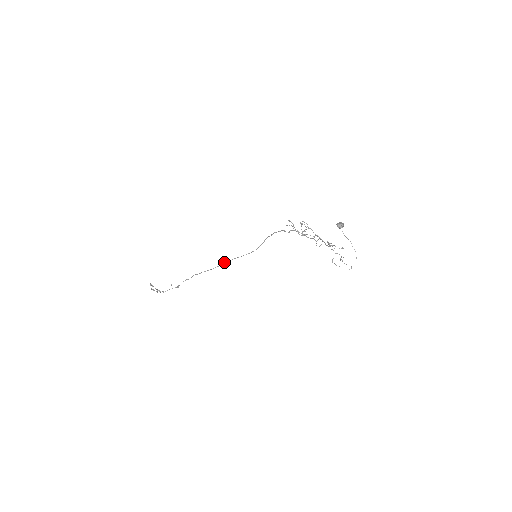
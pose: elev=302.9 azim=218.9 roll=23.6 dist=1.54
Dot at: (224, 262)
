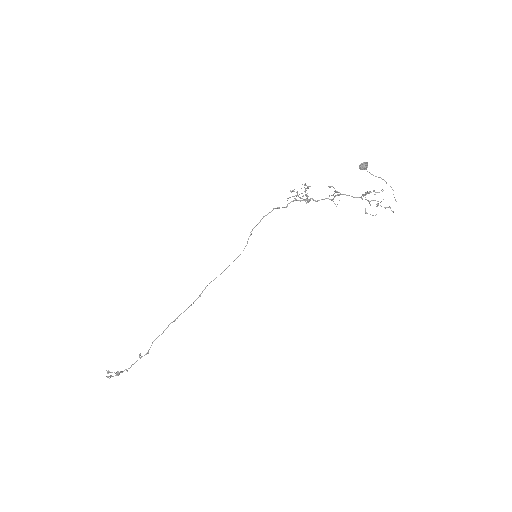
Dot at: (206, 286)
